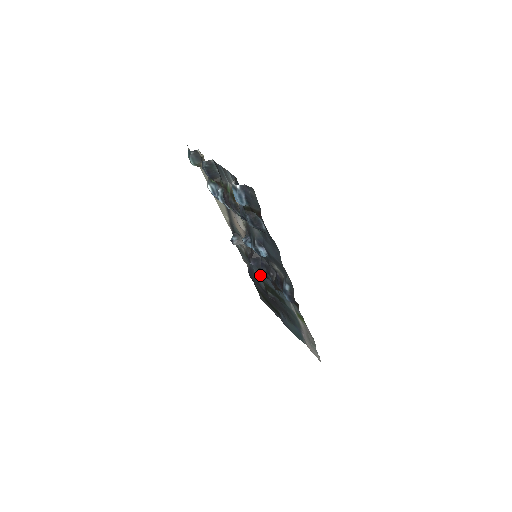
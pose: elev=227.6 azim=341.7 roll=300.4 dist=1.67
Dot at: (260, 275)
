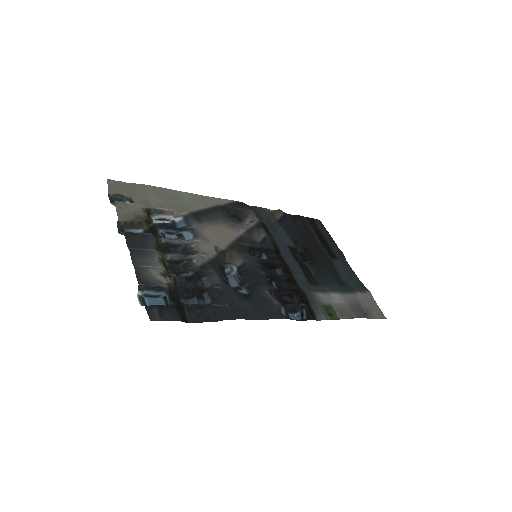
Dot at: (284, 246)
